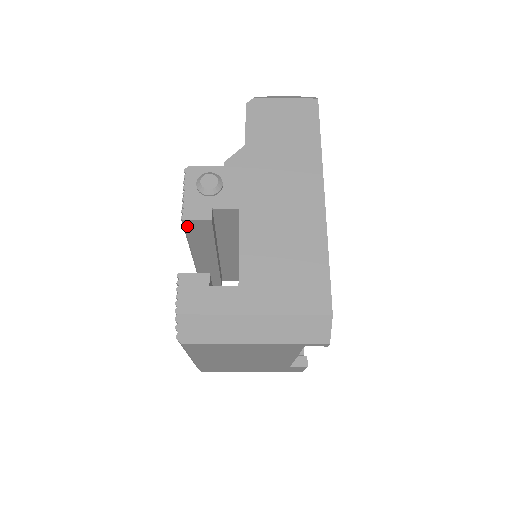
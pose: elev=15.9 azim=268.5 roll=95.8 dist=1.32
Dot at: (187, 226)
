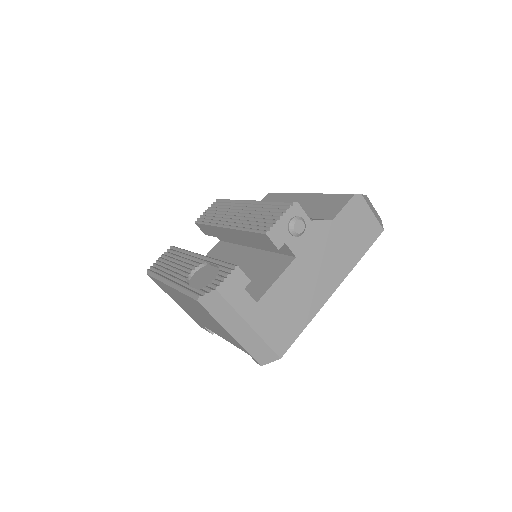
Dot at: (262, 234)
